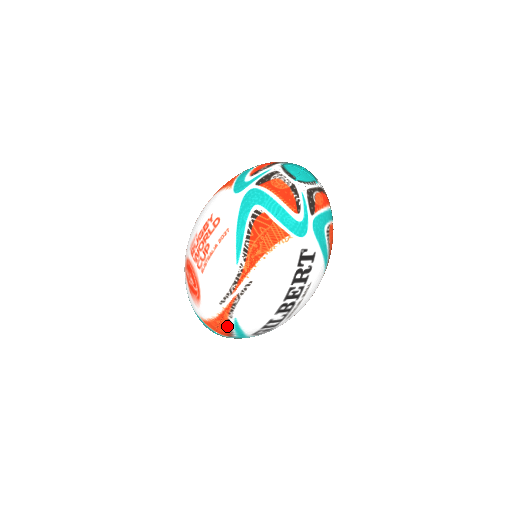
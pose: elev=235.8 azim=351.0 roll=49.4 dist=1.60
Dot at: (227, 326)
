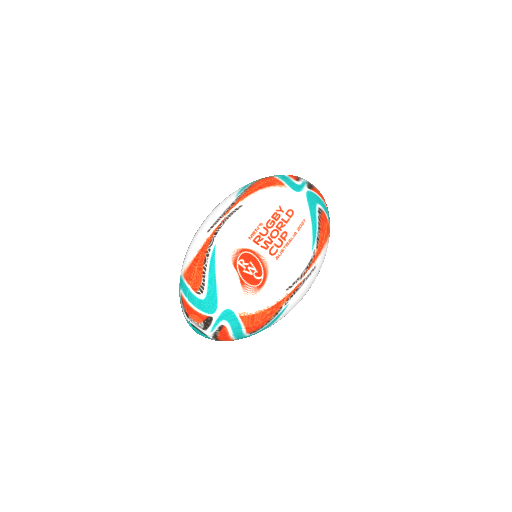
Dot at: (272, 316)
